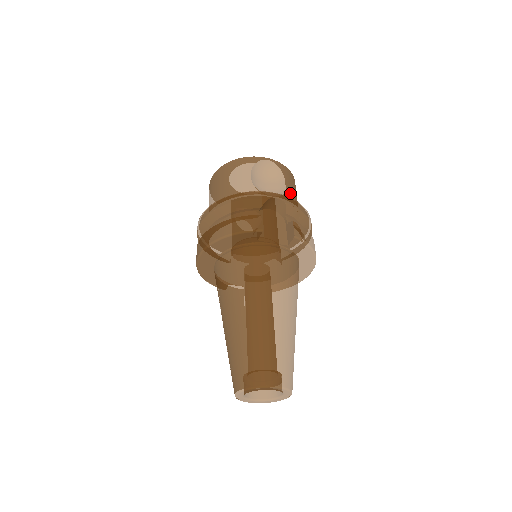
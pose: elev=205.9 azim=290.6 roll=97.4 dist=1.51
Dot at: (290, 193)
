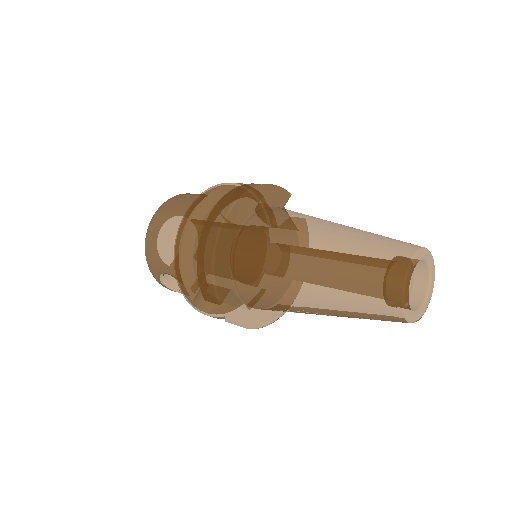
Dot at: occluded
